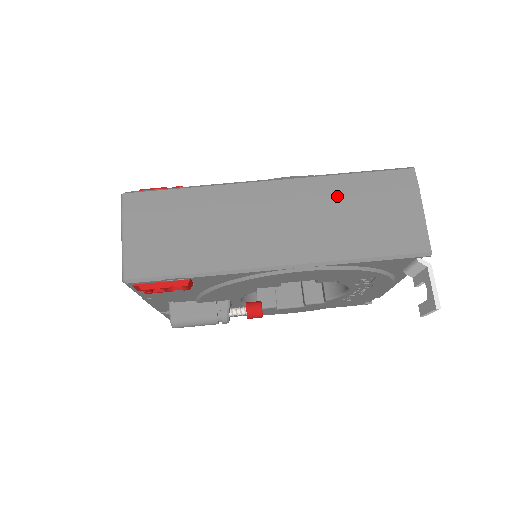
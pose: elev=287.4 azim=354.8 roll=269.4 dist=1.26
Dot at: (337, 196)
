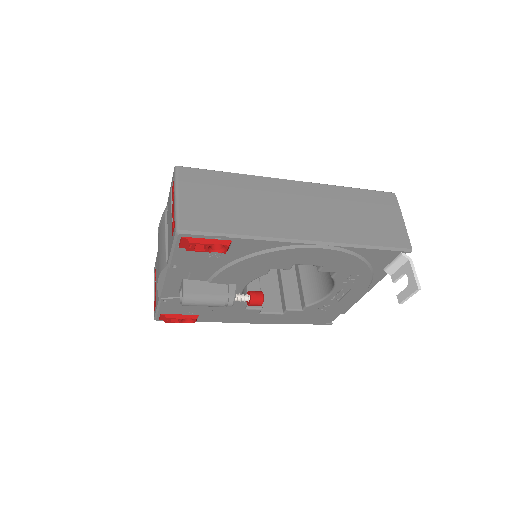
Dot at: (344, 200)
